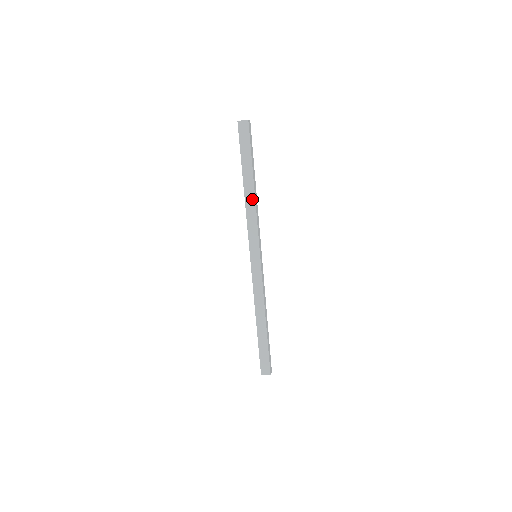
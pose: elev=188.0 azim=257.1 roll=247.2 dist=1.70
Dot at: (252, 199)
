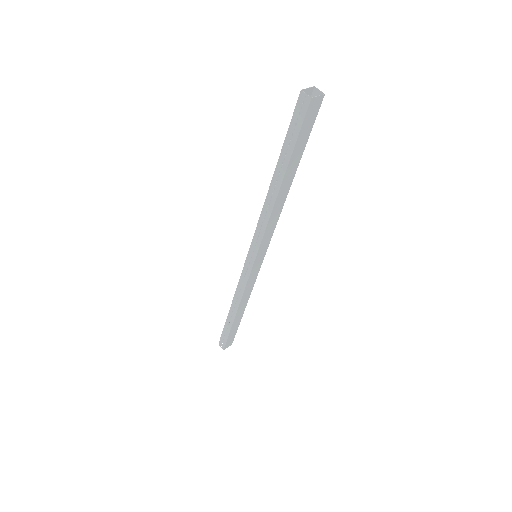
Dot at: (283, 200)
